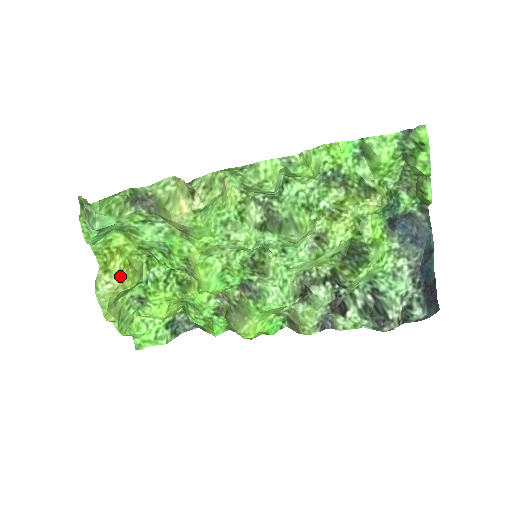
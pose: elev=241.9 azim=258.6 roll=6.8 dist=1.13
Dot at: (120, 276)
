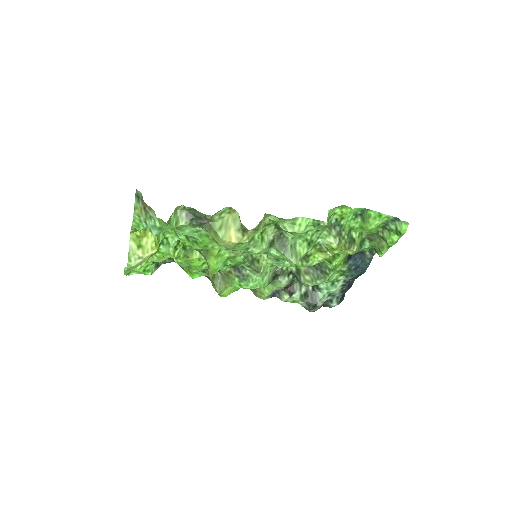
Dot at: (151, 254)
